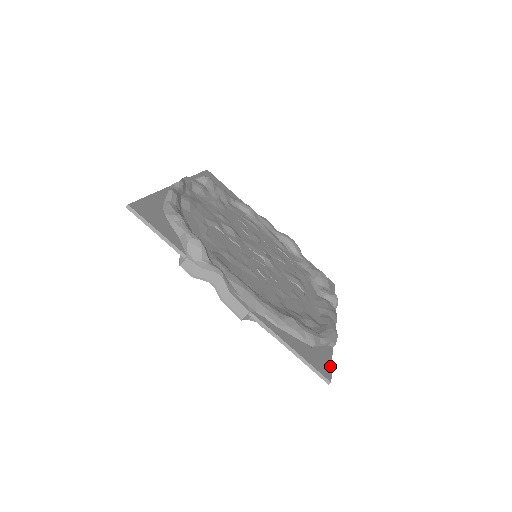
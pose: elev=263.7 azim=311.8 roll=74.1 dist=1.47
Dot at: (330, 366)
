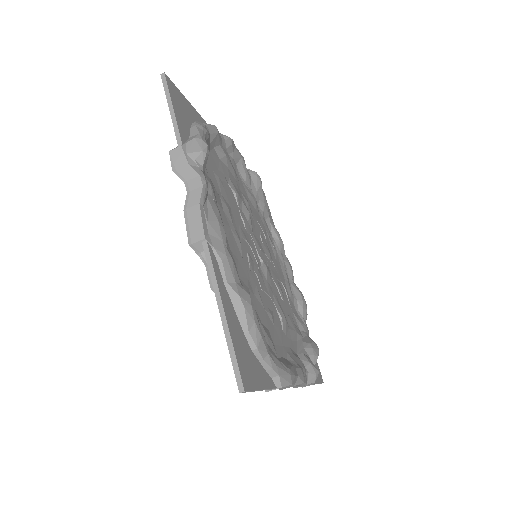
Dot at: (258, 386)
